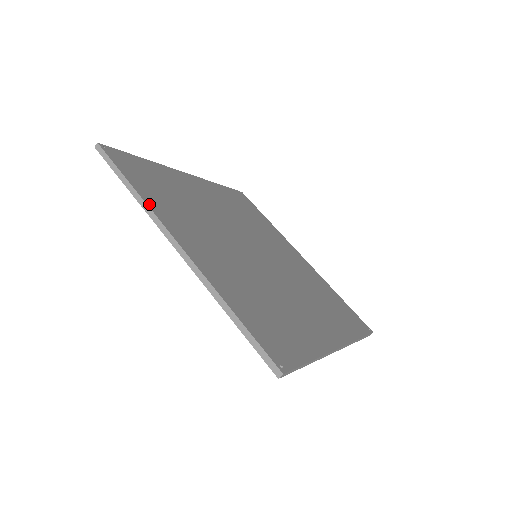
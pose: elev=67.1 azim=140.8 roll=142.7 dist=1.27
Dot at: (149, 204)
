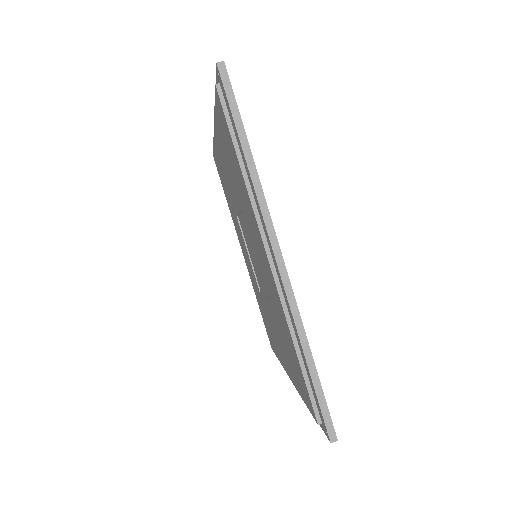
Dot at: (261, 186)
